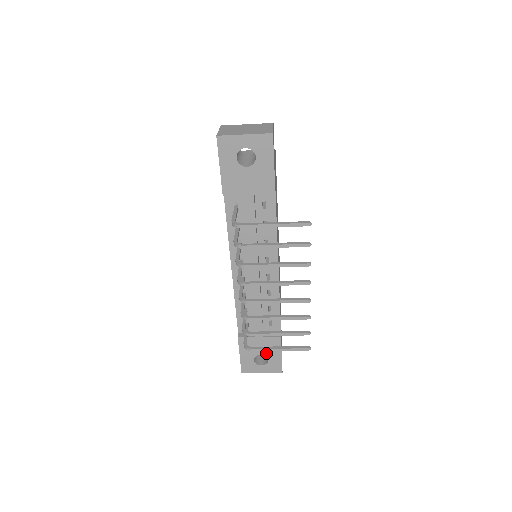
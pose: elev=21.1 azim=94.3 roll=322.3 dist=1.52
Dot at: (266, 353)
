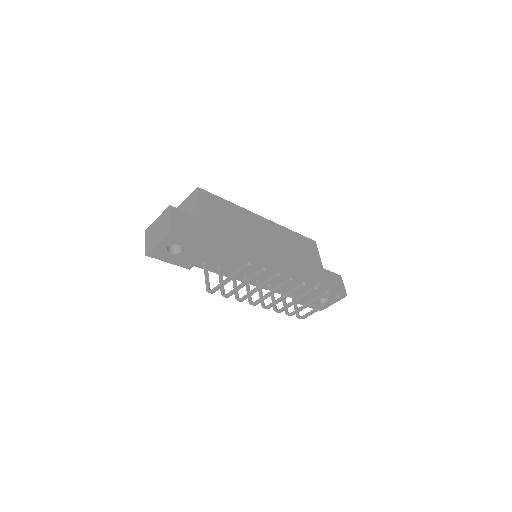
Dot at: occluded
